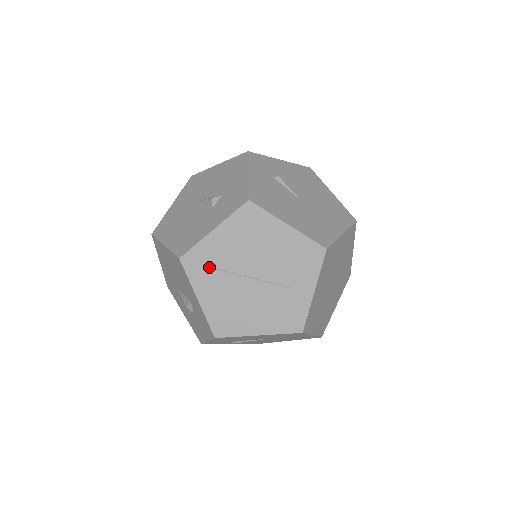
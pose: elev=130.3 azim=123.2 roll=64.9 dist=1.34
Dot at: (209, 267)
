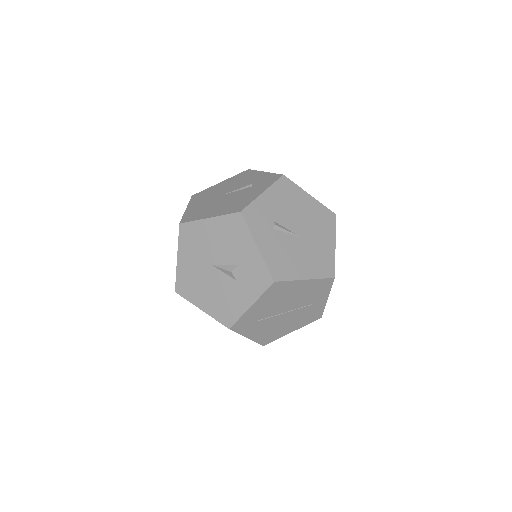
Dot at: (252, 323)
